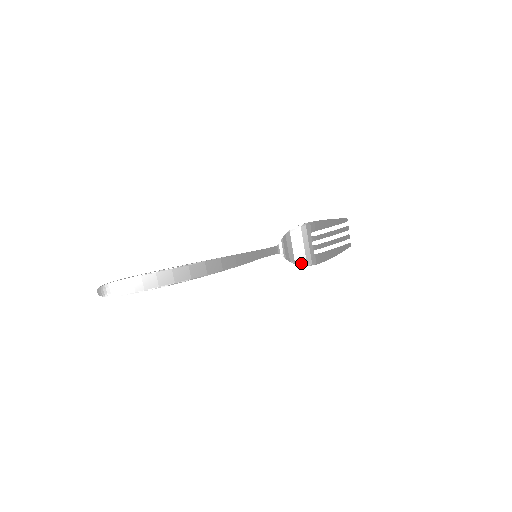
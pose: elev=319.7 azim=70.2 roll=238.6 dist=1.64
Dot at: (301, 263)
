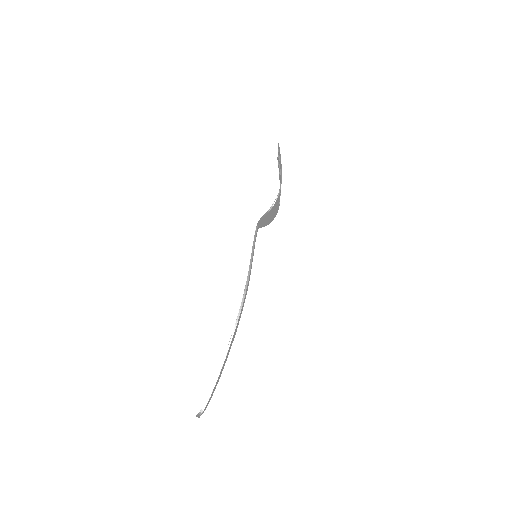
Dot at: (272, 220)
